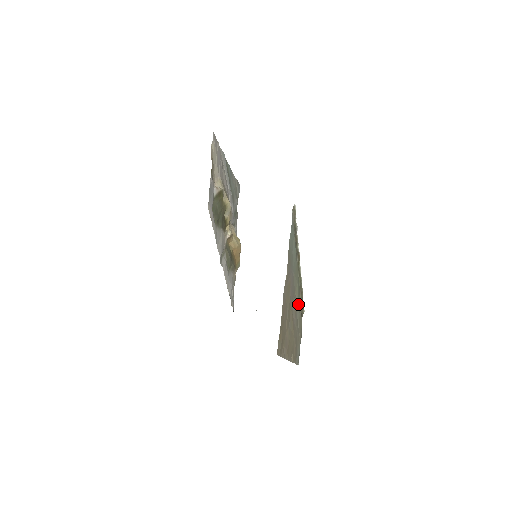
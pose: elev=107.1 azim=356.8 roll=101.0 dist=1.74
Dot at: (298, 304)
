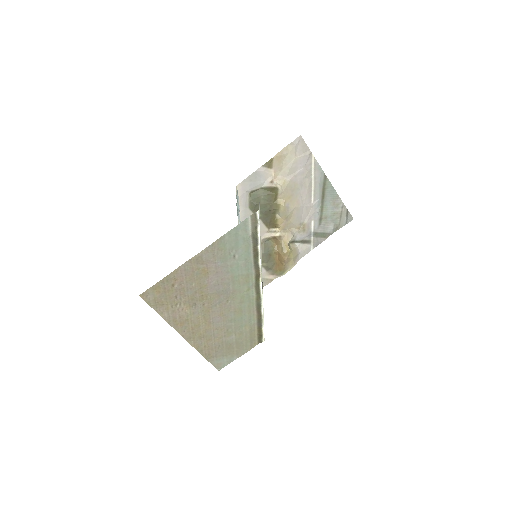
Dot at: (238, 314)
